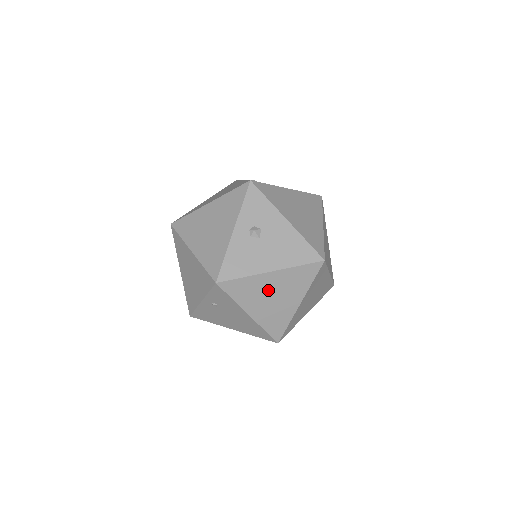
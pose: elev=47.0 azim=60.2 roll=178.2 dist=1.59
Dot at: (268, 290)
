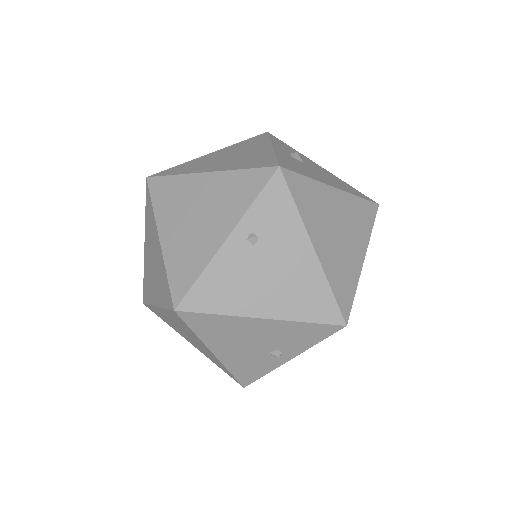
Dot at: (333, 216)
